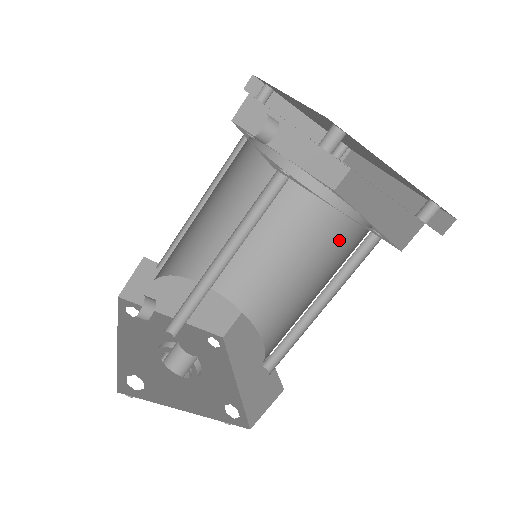
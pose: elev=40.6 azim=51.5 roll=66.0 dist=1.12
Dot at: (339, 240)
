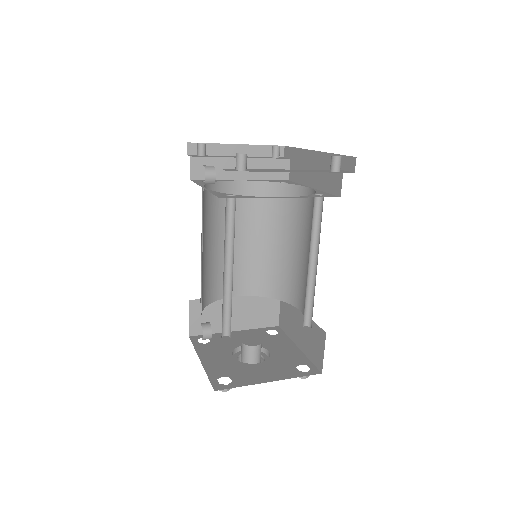
Dot at: (306, 213)
